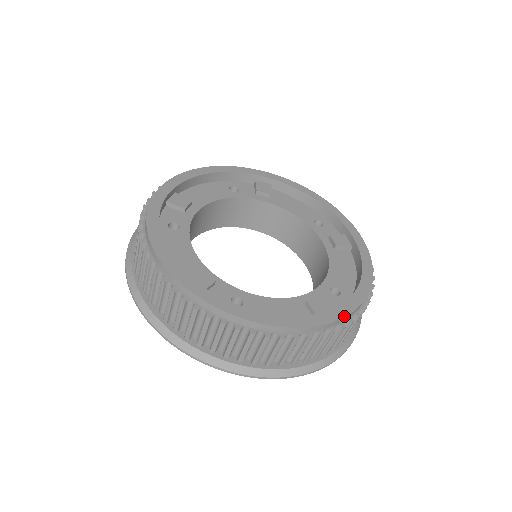
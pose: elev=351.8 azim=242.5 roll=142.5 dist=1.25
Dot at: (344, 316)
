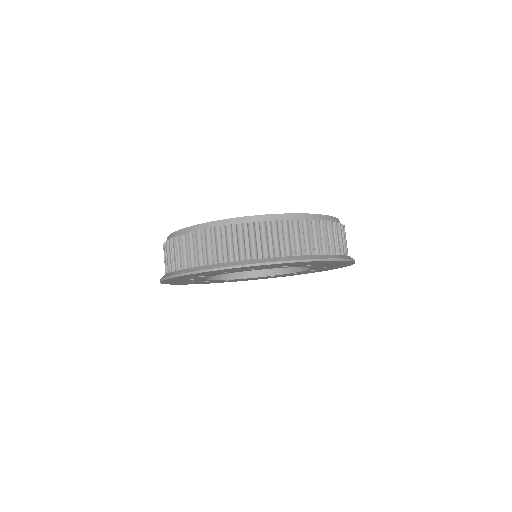
Dot at: occluded
